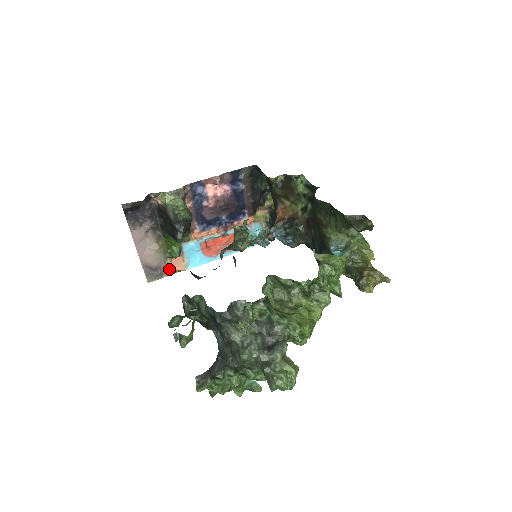
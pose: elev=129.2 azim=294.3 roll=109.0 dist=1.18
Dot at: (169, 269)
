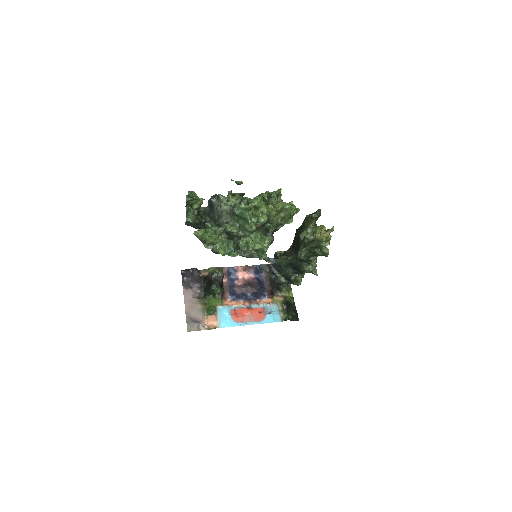
Dot at: (205, 325)
